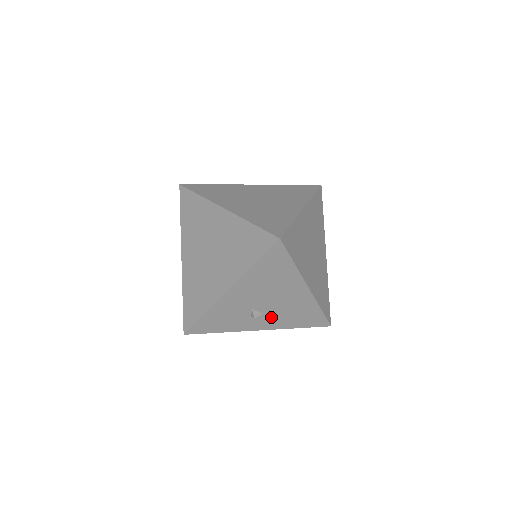
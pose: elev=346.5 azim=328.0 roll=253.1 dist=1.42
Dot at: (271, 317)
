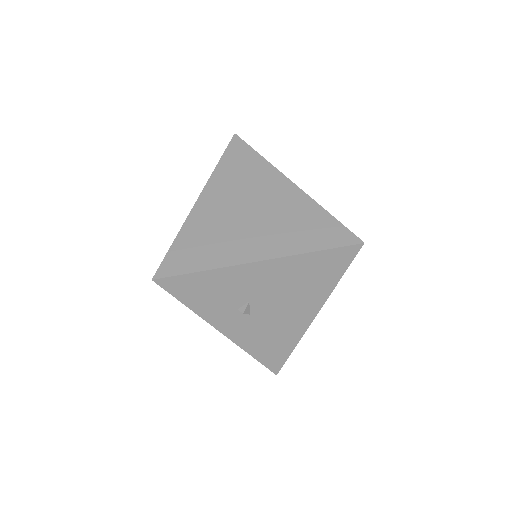
Dot at: (250, 325)
